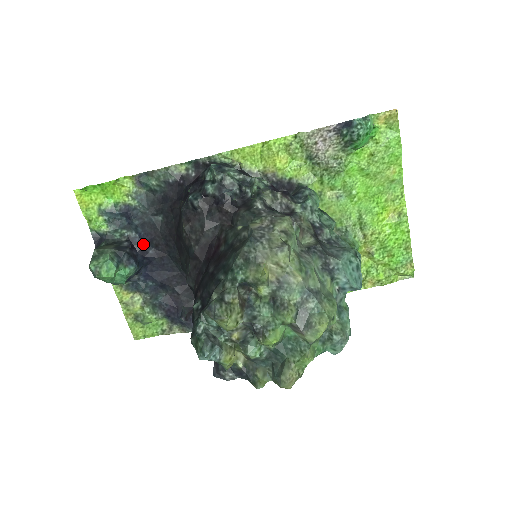
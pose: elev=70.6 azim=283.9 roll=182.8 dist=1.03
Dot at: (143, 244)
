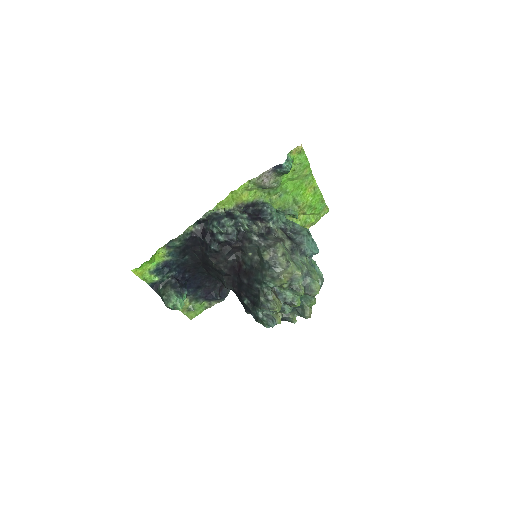
Dot at: (181, 275)
